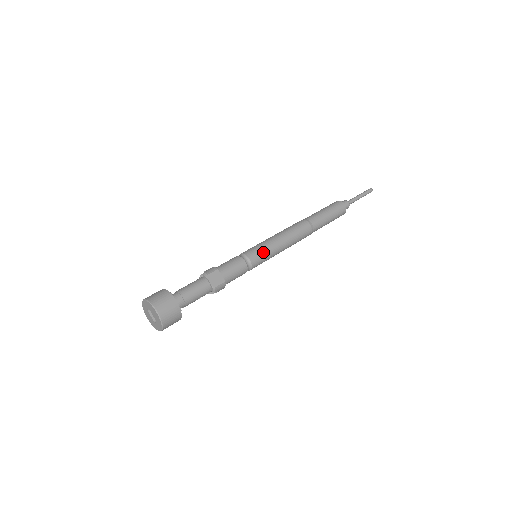
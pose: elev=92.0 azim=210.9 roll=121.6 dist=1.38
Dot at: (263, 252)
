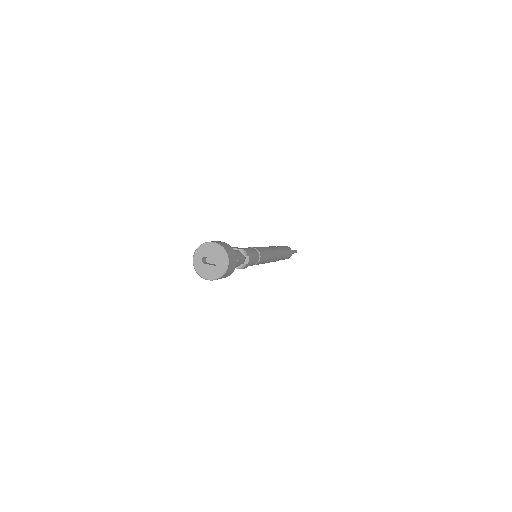
Dot at: (259, 247)
